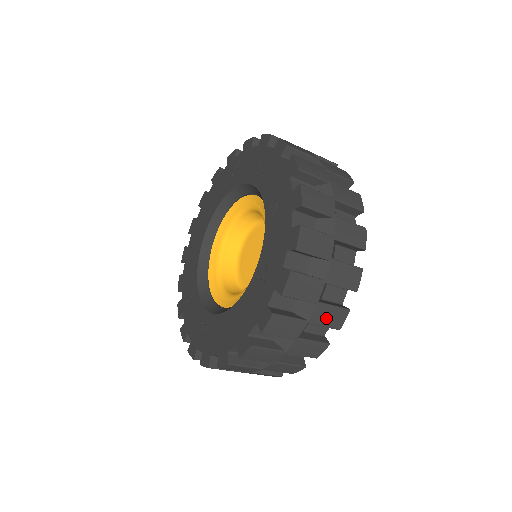
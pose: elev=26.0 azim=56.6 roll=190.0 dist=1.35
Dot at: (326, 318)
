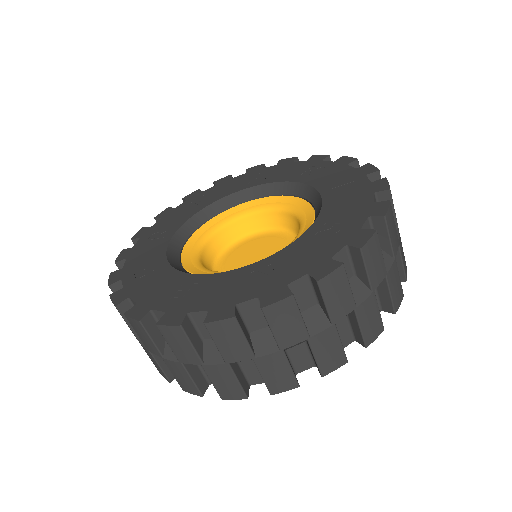
Dot at: (273, 372)
